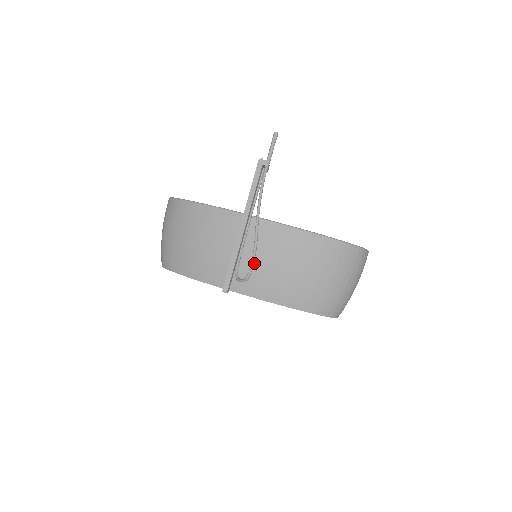
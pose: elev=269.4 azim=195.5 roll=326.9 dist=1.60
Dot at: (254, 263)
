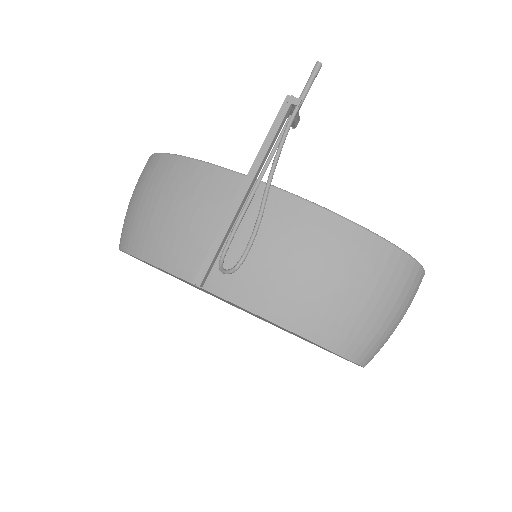
Dot at: (252, 252)
